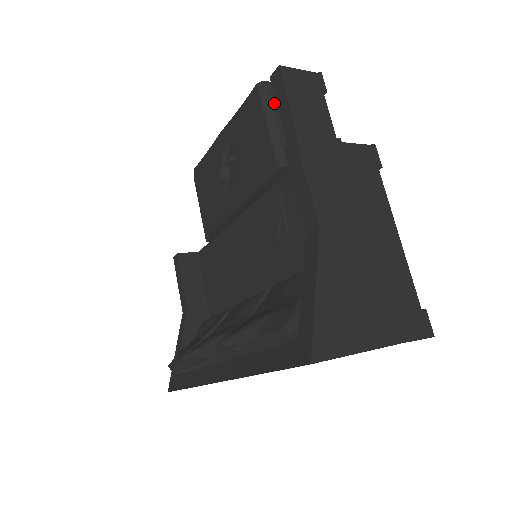
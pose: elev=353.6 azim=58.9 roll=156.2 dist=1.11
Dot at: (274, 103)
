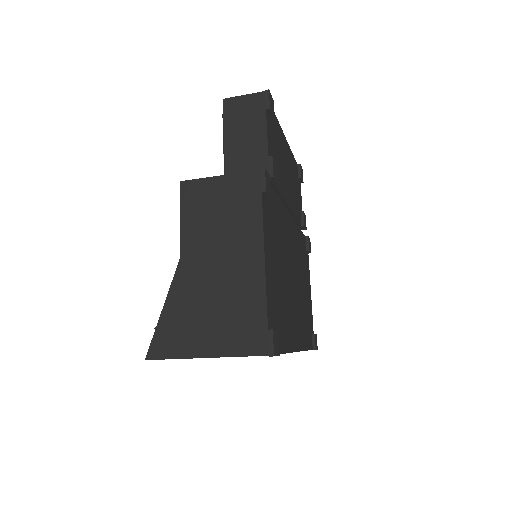
Dot at: occluded
